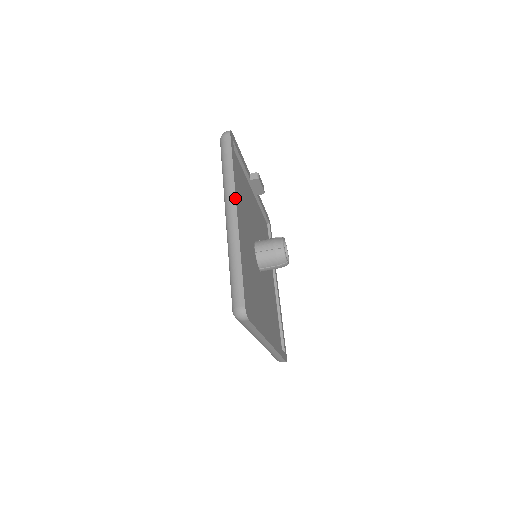
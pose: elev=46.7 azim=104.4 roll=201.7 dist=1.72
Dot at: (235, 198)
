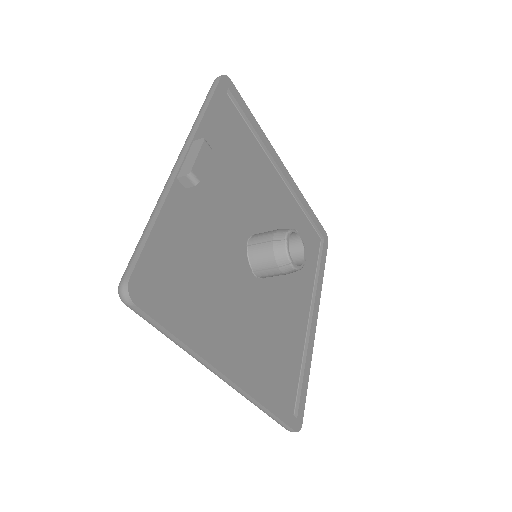
Dot at: (218, 372)
